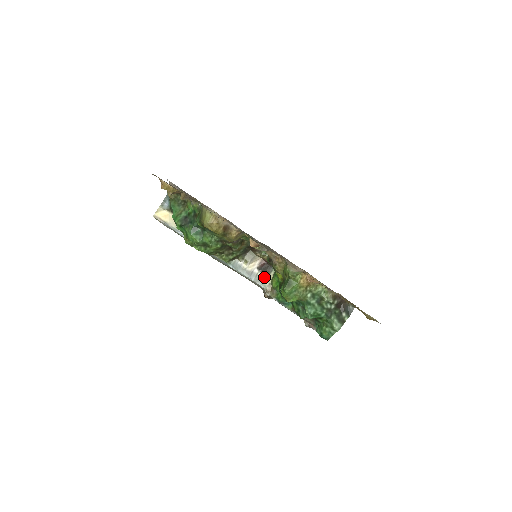
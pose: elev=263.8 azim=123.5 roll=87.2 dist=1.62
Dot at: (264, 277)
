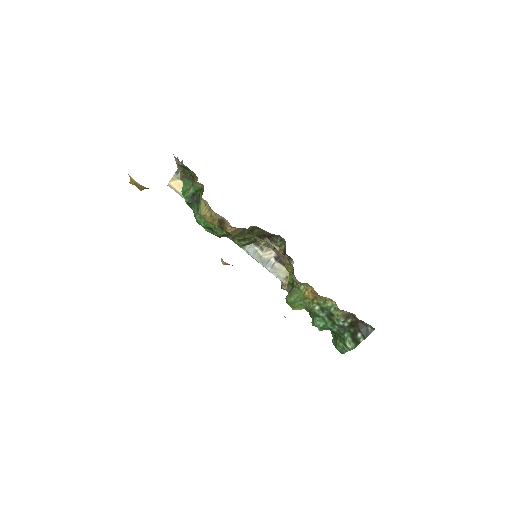
Dot at: (281, 268)
